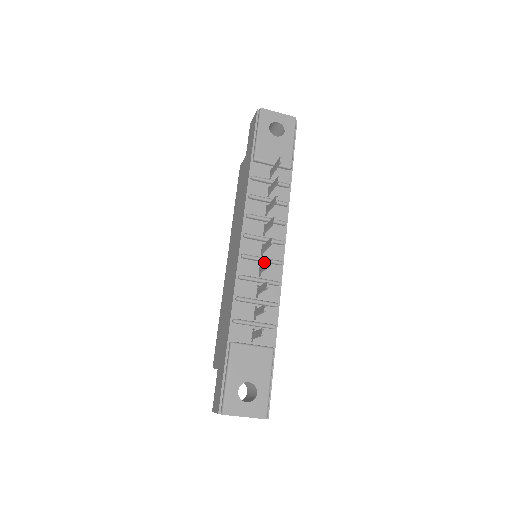
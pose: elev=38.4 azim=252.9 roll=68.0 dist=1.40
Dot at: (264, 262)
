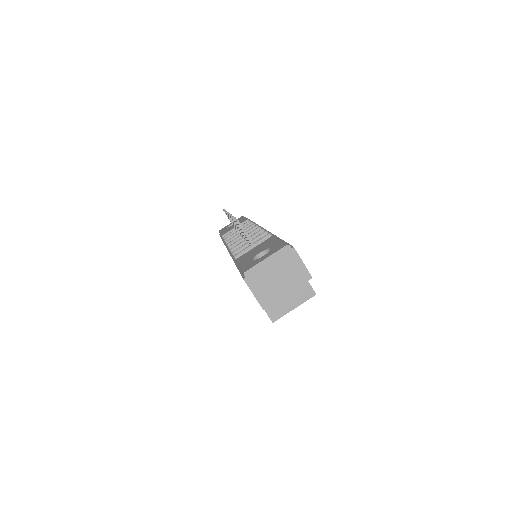
Dot at: occluded
